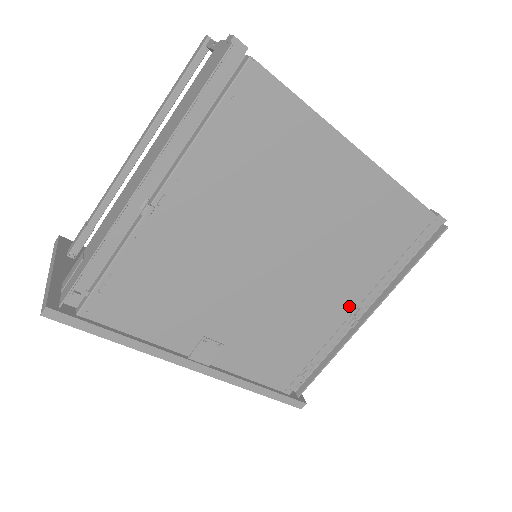
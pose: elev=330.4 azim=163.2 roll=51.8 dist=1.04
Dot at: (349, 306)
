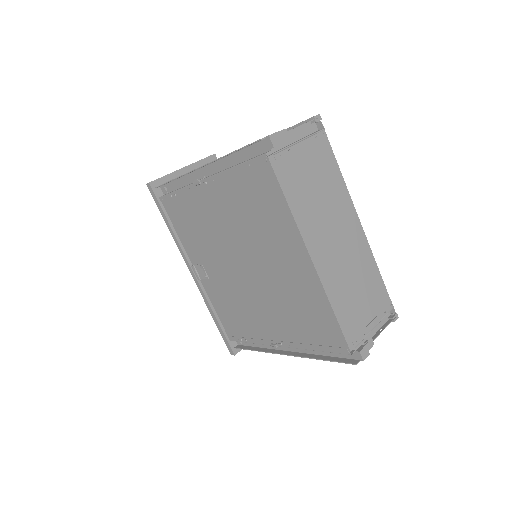
Dot at: (276, 335)
